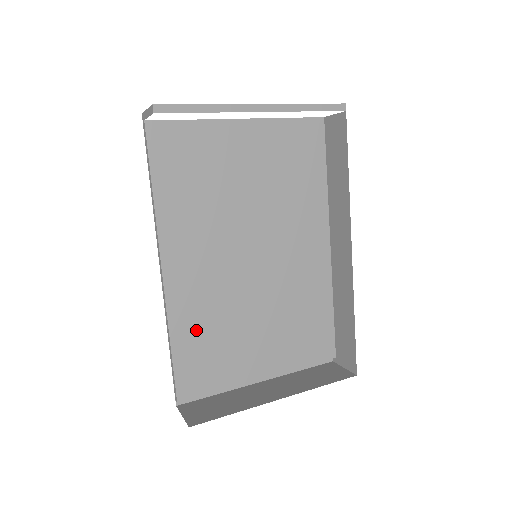
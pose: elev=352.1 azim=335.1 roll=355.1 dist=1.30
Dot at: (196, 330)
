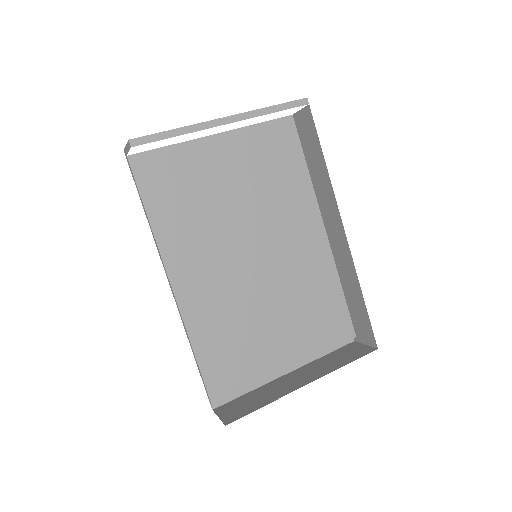
Dot at: (215, 336)
